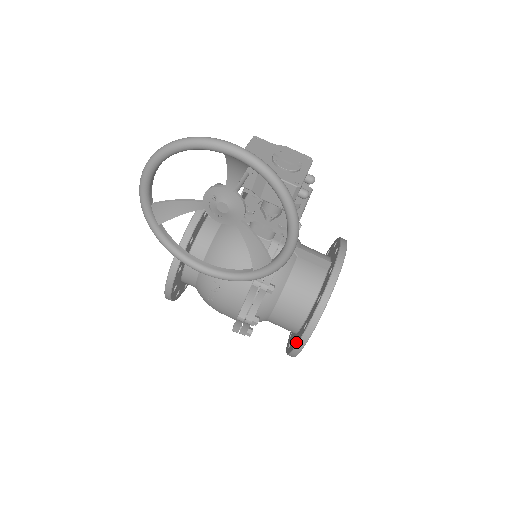
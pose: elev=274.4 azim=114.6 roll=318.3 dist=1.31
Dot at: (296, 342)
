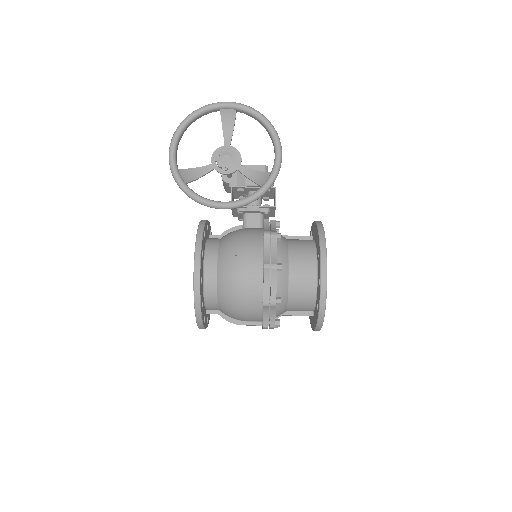
Dot at: (319, 271)
